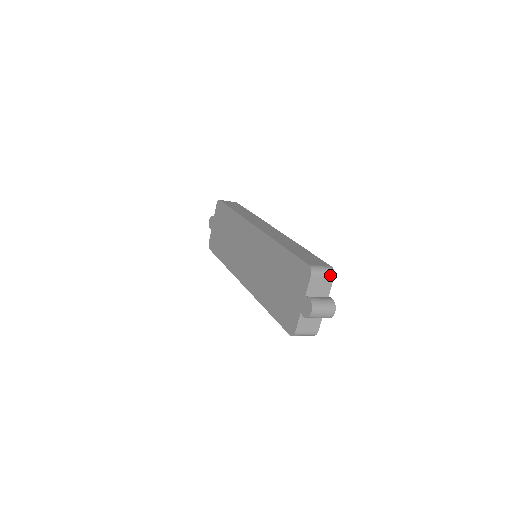
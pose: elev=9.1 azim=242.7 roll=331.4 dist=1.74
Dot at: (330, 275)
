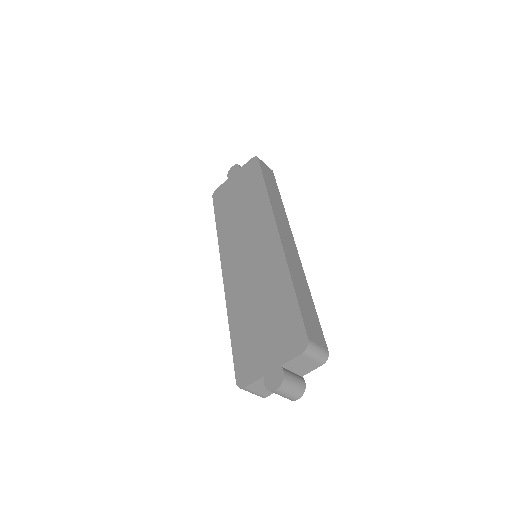
Dot at: (321, 361)
